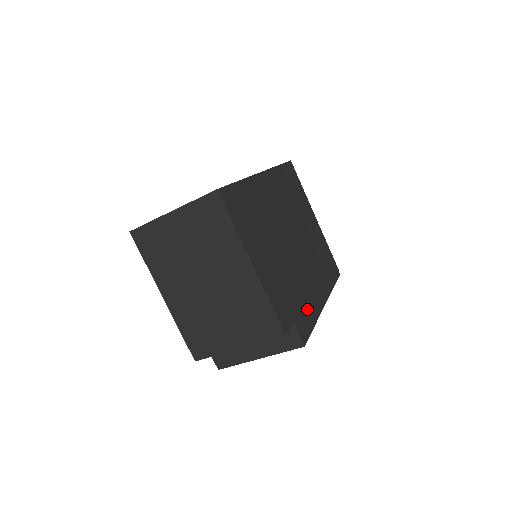
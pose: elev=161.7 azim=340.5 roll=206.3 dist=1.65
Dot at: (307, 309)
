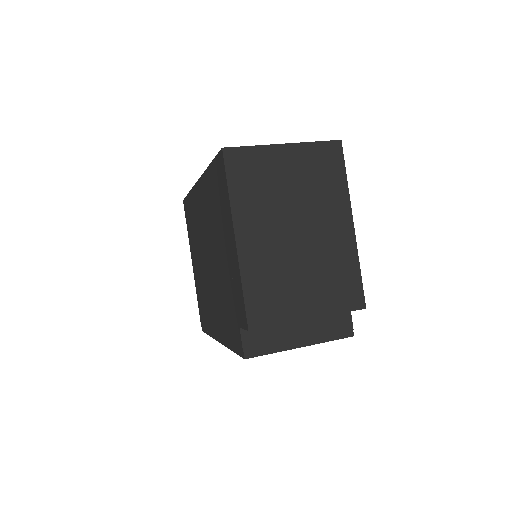
Dot at: occluded
